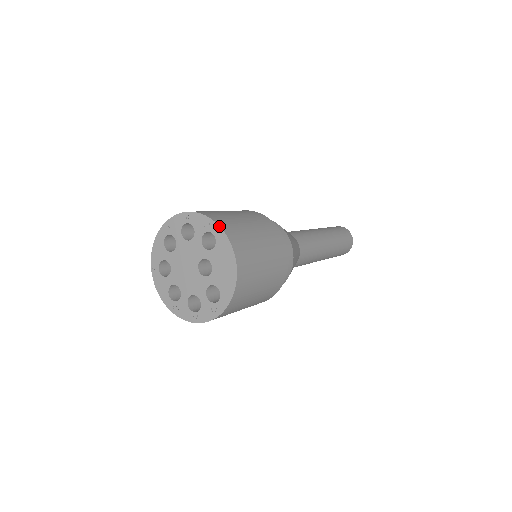
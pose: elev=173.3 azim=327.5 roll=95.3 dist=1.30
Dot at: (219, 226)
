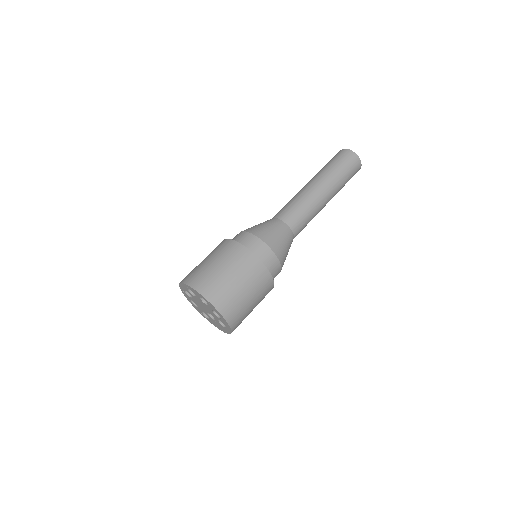
Dot at: (231, 332)
